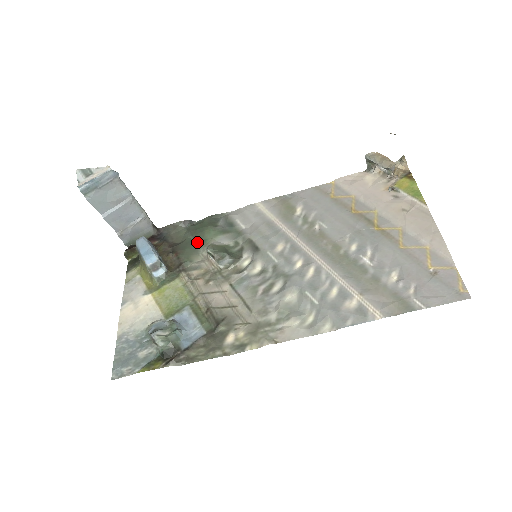
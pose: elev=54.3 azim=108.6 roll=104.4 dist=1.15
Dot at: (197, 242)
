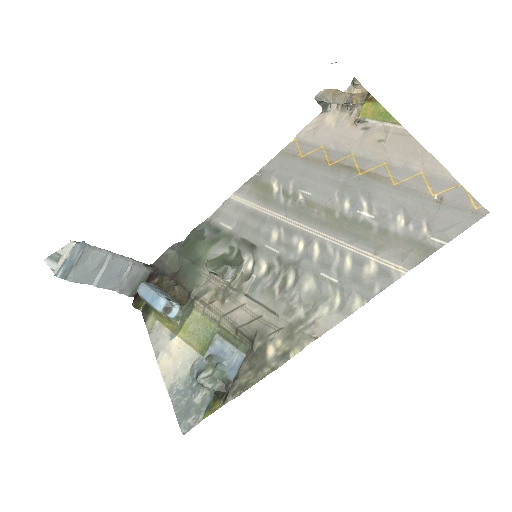
Dot at: (194, 263)
